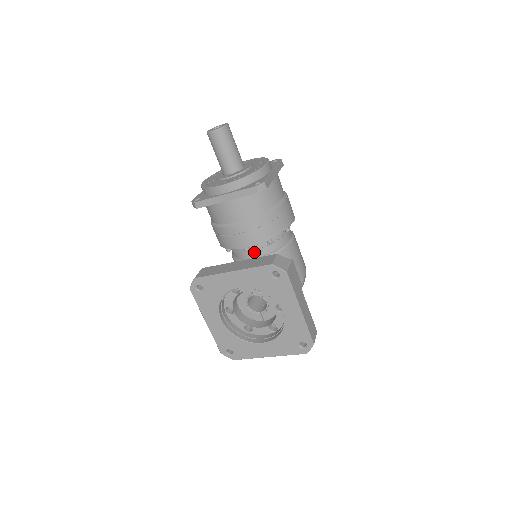
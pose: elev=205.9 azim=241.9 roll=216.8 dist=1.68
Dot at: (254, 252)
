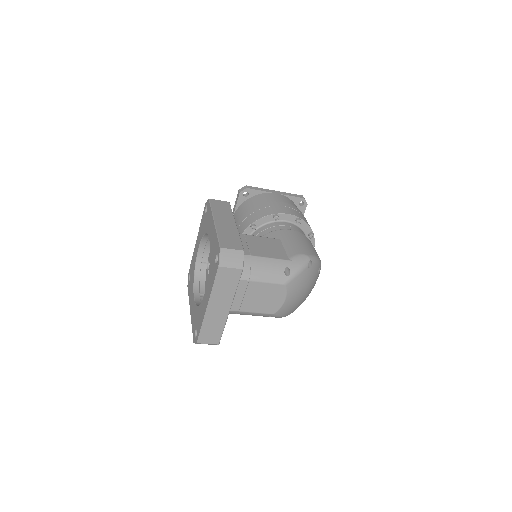
Dot at: occluded
